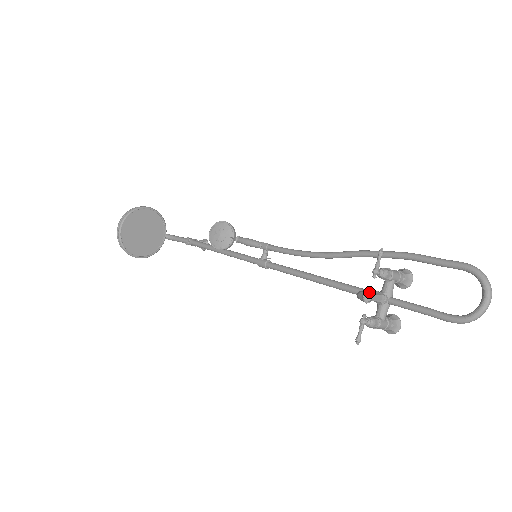
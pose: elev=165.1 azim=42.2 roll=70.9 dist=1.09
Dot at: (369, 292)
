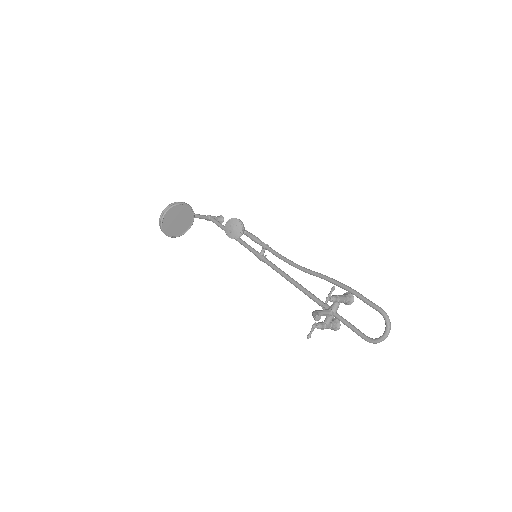
Dot at: (319, 315)
